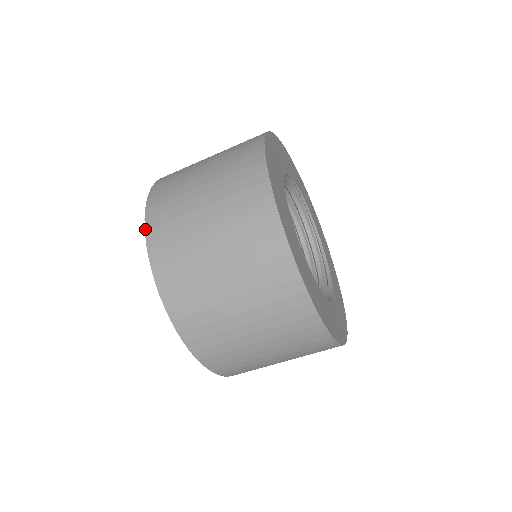
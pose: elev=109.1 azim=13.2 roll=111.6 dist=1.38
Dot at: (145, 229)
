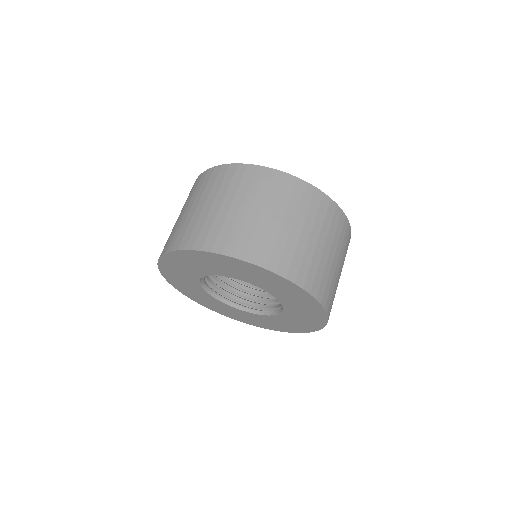
Dot at: (210, 252)
